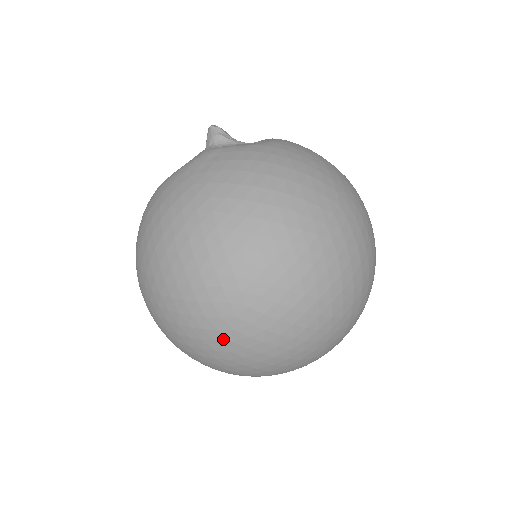
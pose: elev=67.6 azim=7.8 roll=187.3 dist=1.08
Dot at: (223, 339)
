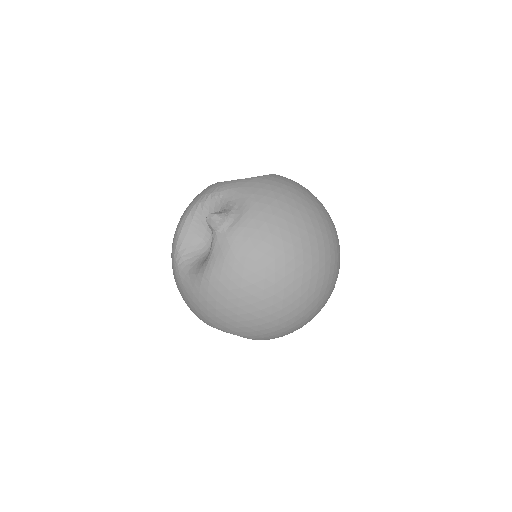
Dot at: (318, 311)
